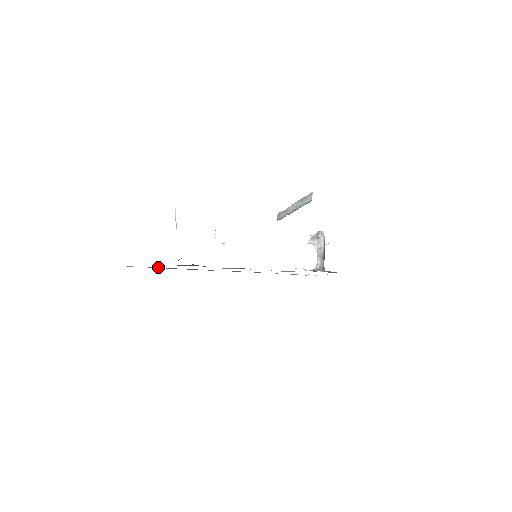
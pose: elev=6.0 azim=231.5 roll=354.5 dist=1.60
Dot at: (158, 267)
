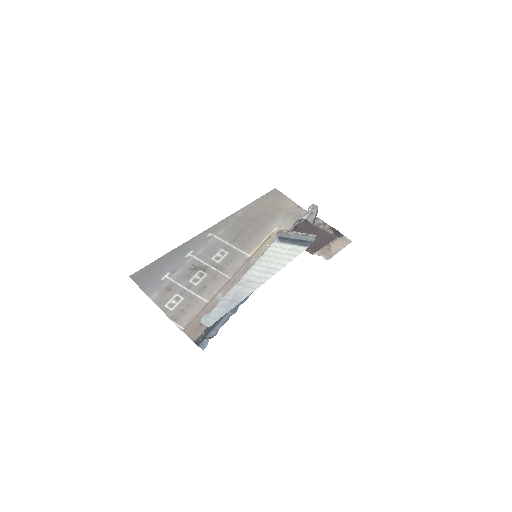
Dot at: (166, 260)
